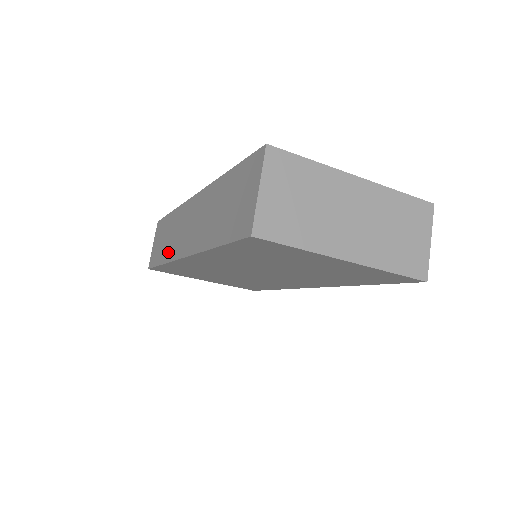
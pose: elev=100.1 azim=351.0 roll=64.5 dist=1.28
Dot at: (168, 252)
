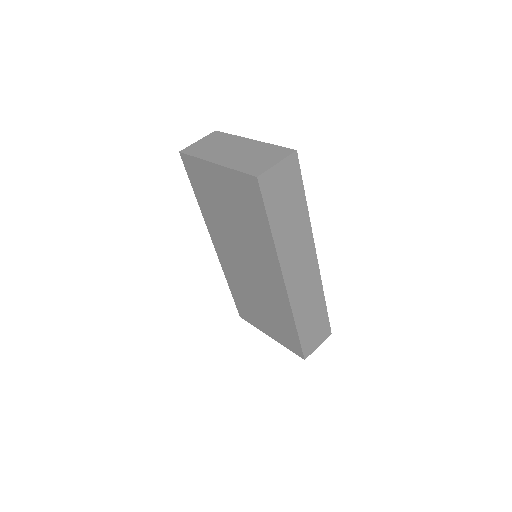
Dot at: occluded
